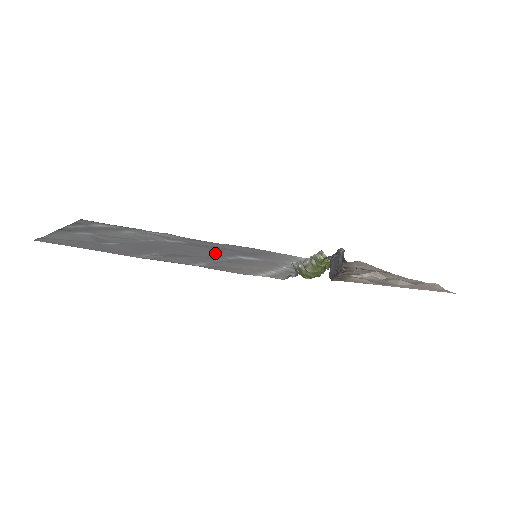
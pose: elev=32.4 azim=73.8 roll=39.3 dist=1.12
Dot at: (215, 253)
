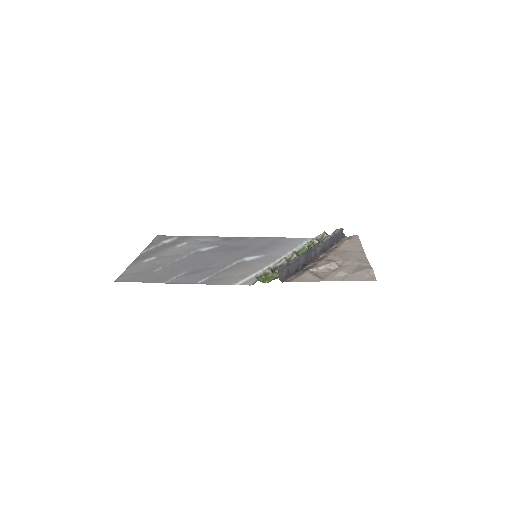
Dot at: (228, 259)
